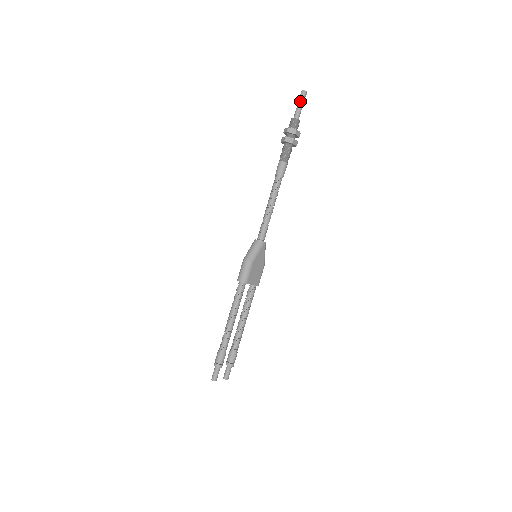
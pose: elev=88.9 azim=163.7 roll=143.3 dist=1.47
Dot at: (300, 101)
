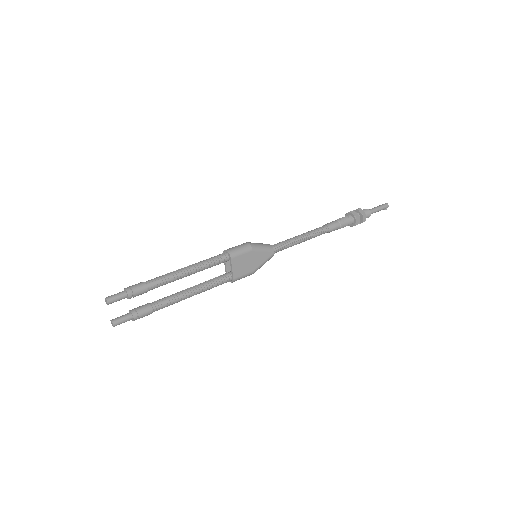
Dot at: (380, 206)
